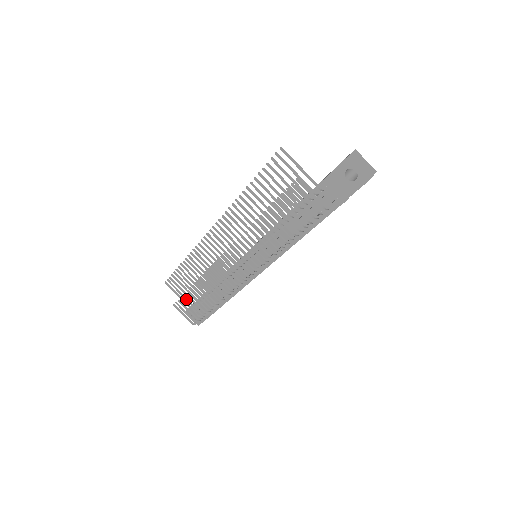
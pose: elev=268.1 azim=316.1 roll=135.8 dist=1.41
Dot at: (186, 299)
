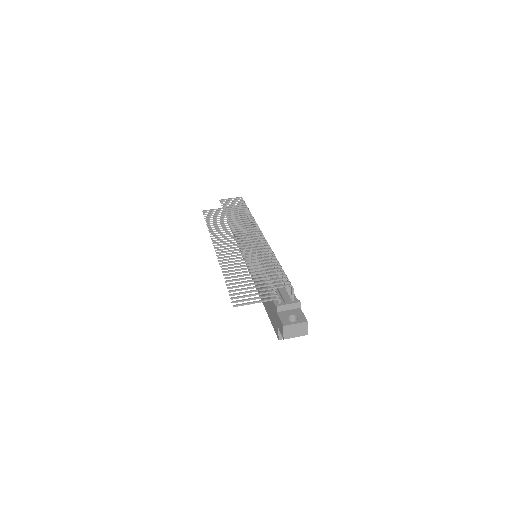
Dot at: (258, 275)
